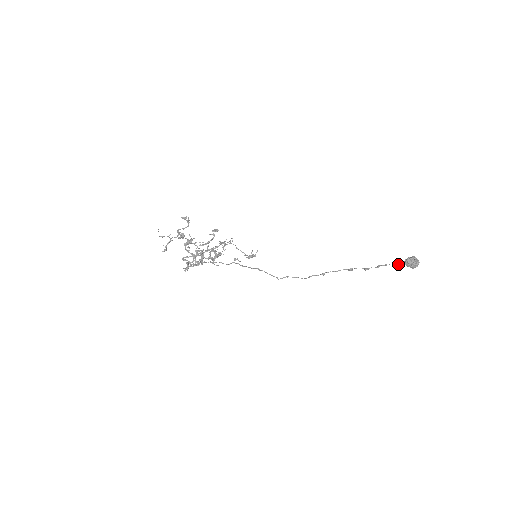
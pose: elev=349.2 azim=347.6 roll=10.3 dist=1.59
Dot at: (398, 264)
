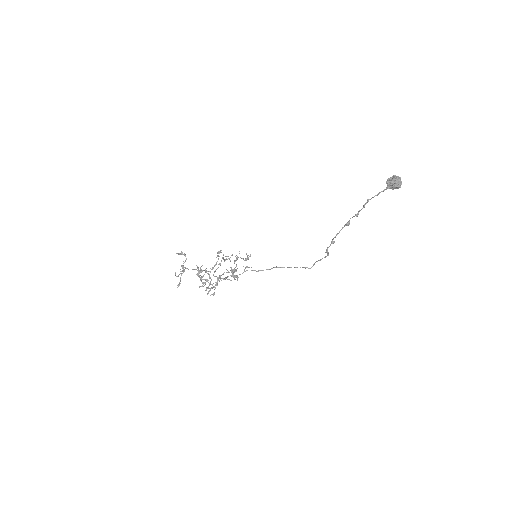
Dot at: (379, 192)
